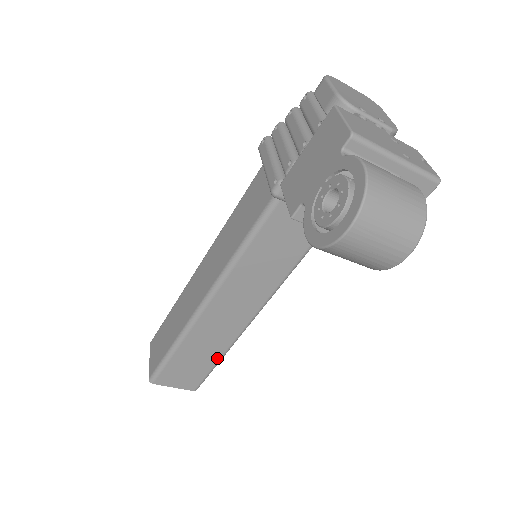
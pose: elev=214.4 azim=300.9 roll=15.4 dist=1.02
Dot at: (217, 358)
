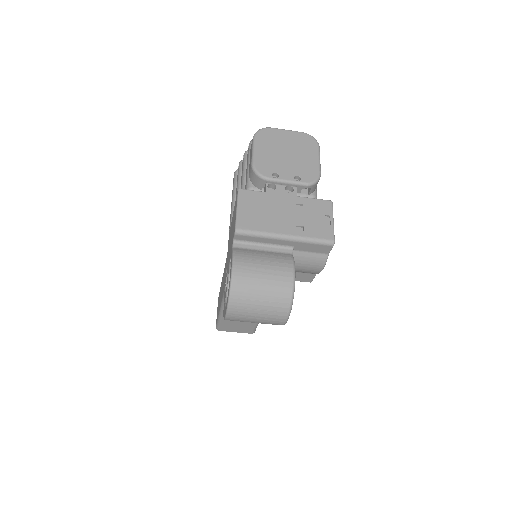
Dot at: occluded
